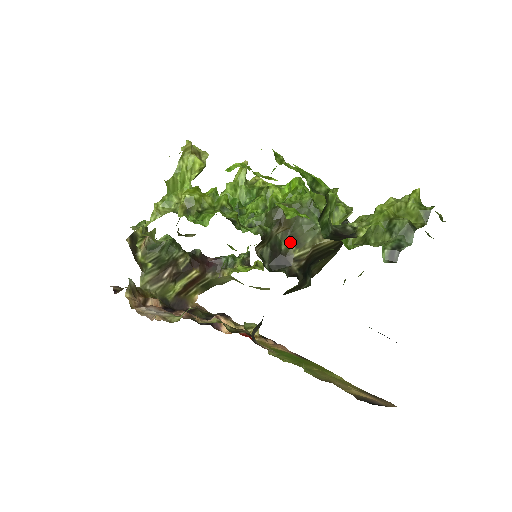
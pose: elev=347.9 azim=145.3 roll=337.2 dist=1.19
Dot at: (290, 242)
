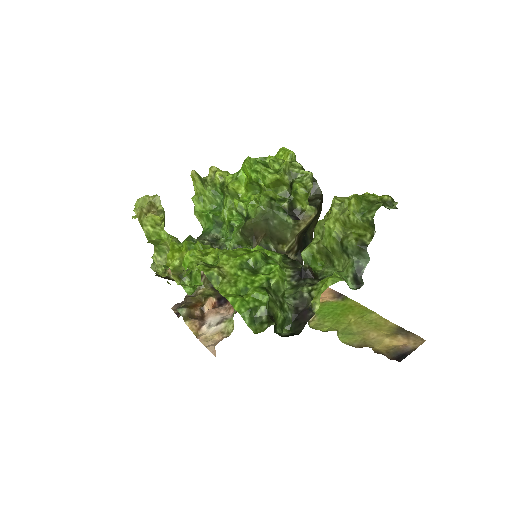
Dot at: (274, 242)
